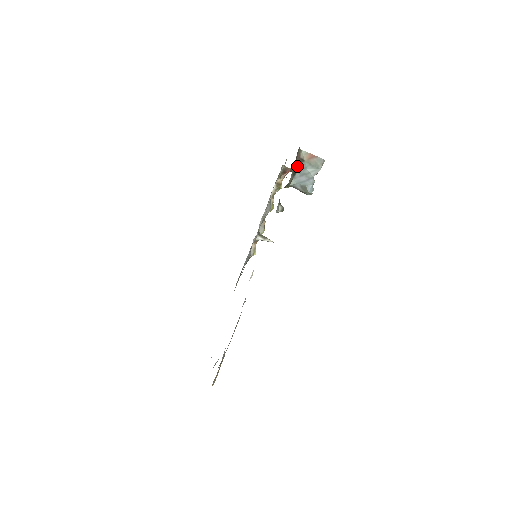
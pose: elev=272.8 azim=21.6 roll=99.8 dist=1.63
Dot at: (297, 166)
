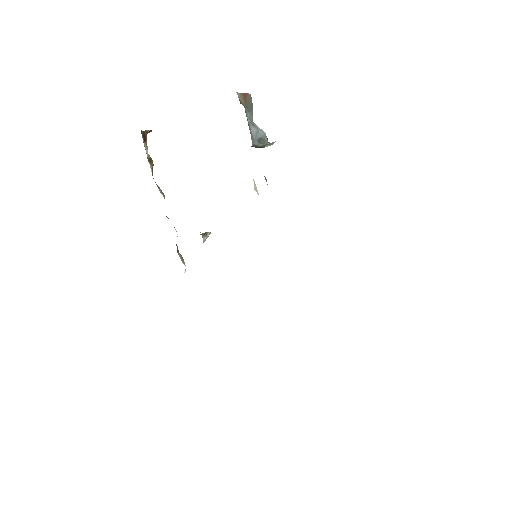
Dot at: occluded
